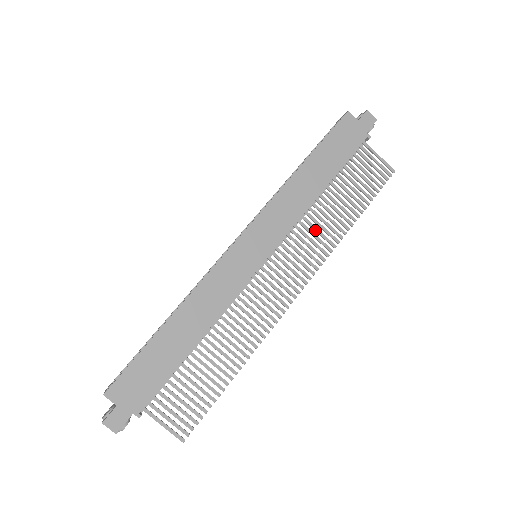
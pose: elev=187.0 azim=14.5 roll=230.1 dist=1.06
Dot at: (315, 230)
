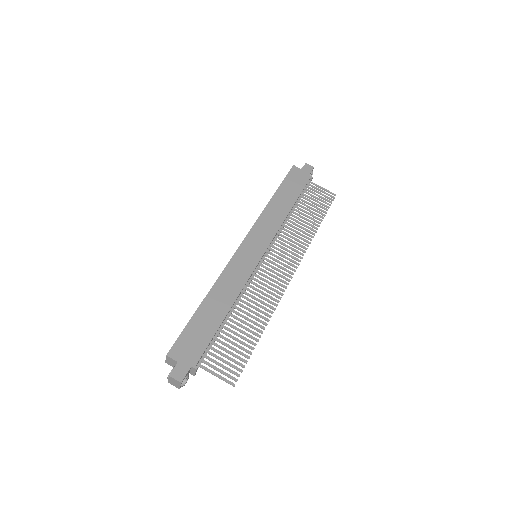
Dot at: (293, 234)
